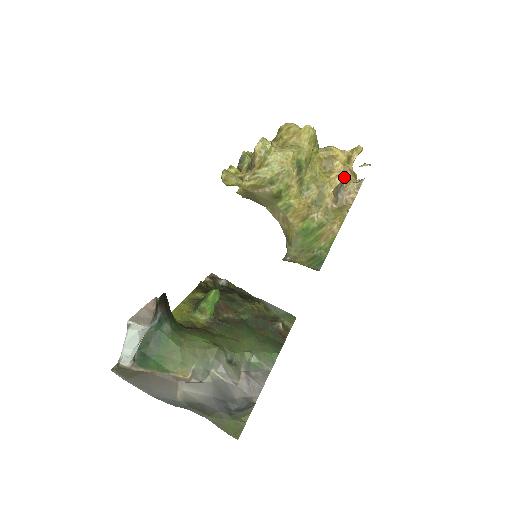
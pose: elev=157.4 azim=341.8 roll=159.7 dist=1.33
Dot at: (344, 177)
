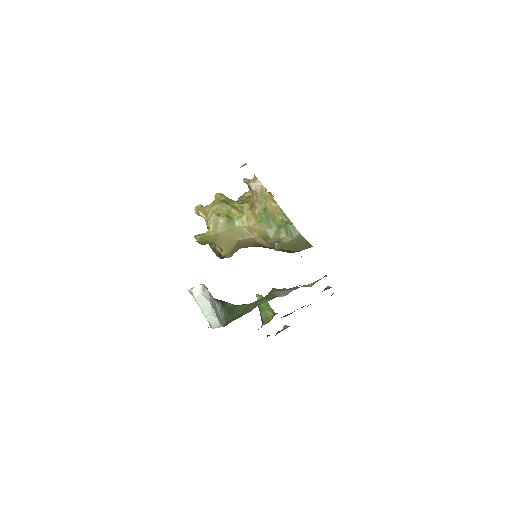
Dot at: (244, 181)
